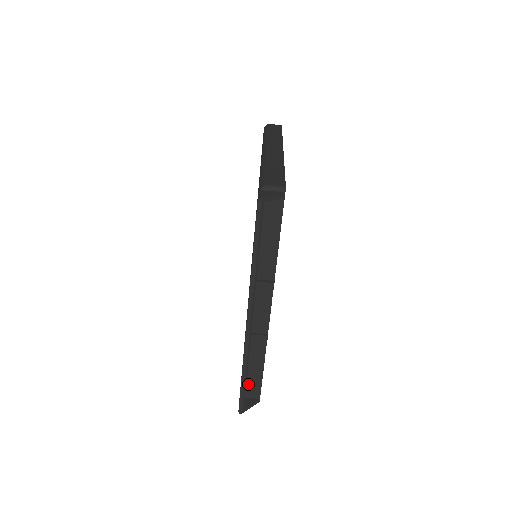
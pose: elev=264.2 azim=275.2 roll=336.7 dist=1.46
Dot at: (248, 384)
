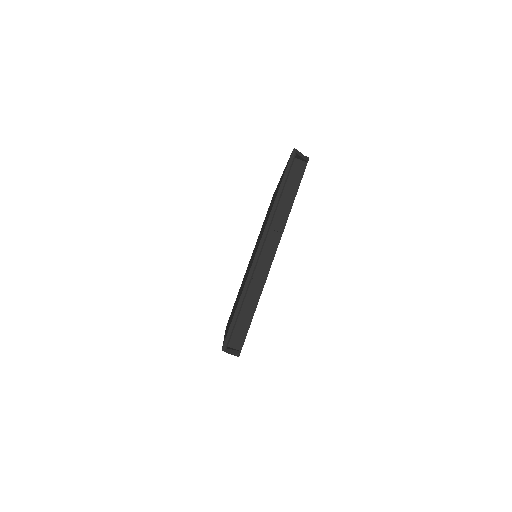
Dot at: (235, 330)
